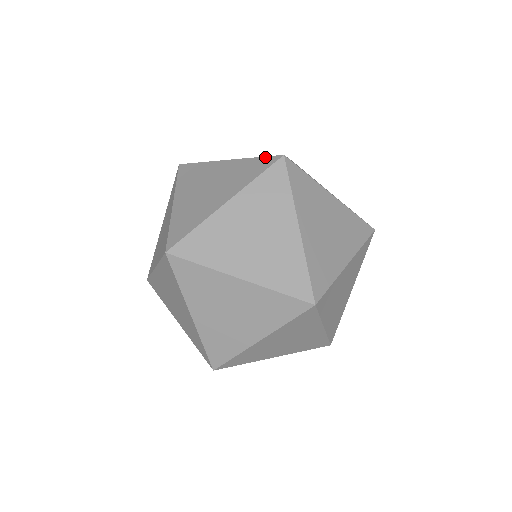
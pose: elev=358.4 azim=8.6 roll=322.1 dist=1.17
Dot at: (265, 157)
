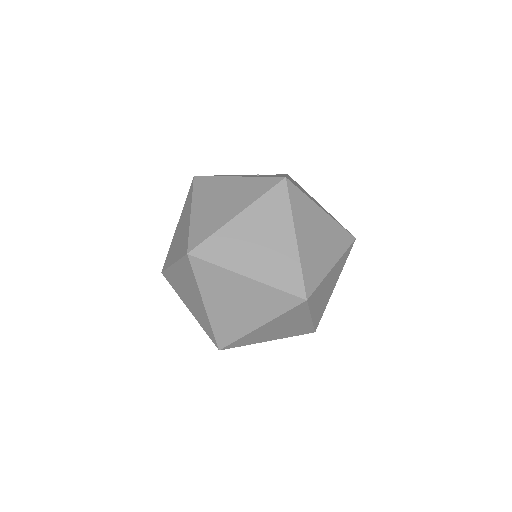
Dot at: (303, 282)
